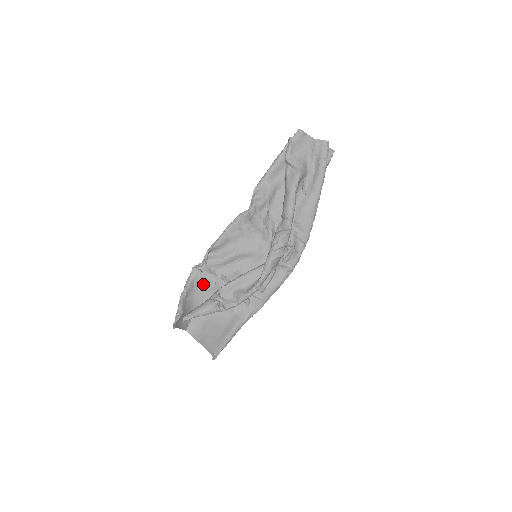
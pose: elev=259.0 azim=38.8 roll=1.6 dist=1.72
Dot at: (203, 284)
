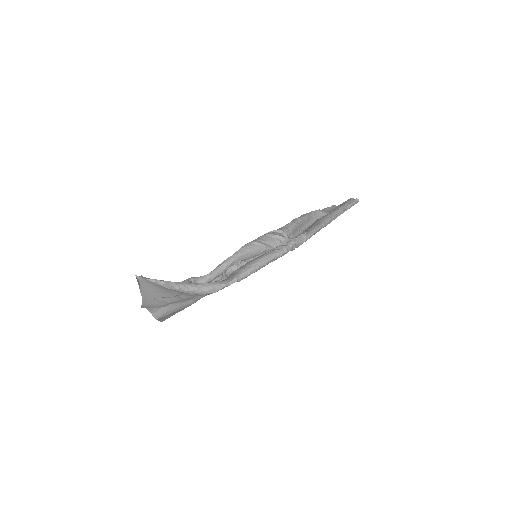
Dot at: occluded
